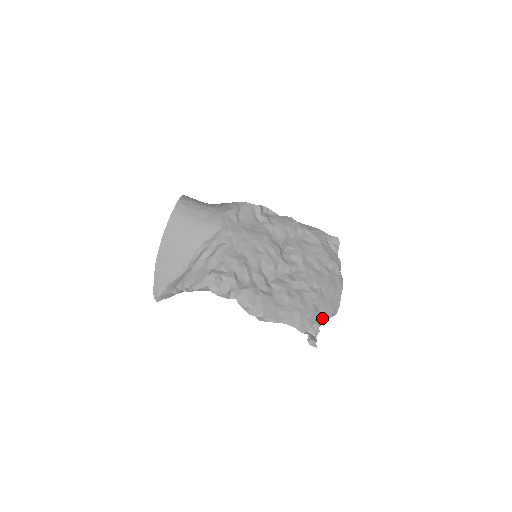
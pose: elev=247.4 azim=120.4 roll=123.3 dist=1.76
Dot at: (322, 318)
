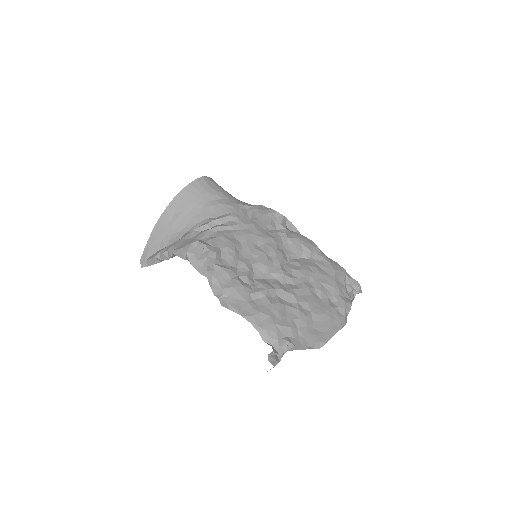
Dot at: (297, 340)
